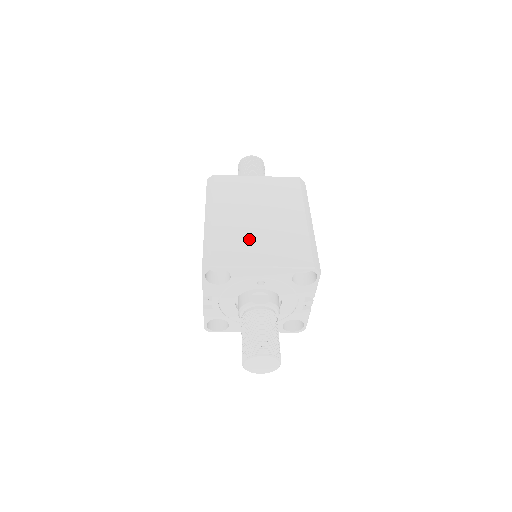
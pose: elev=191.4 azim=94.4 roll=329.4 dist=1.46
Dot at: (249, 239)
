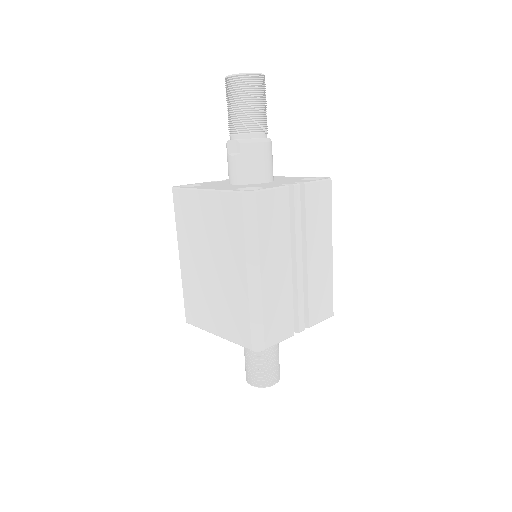
Dot at: (205, 297)
